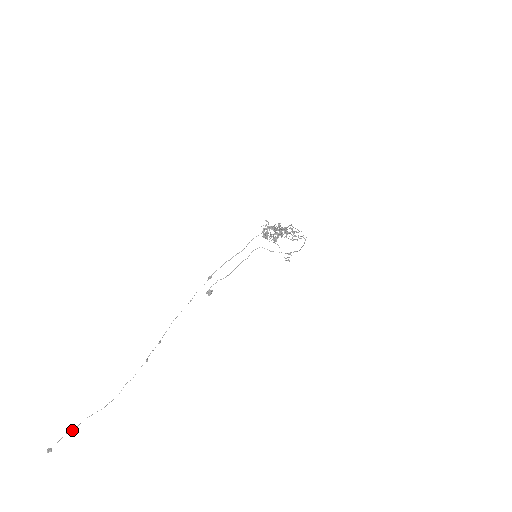
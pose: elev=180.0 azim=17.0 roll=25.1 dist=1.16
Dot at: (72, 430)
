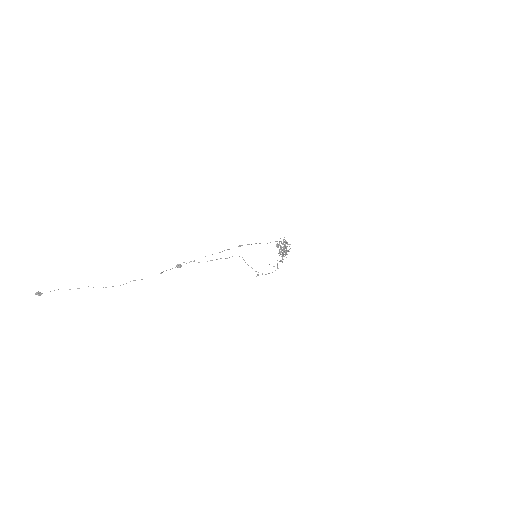
Dot at: (69, 289)
